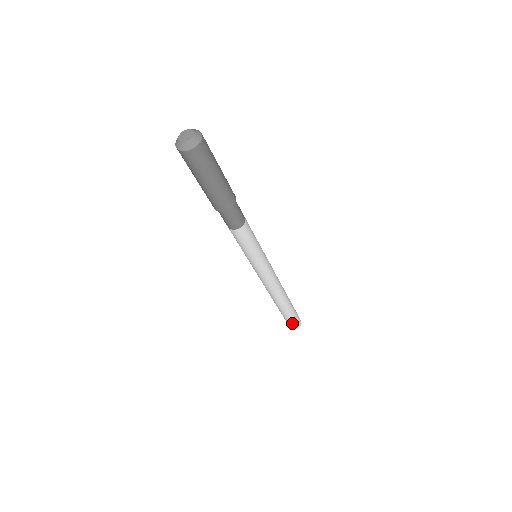
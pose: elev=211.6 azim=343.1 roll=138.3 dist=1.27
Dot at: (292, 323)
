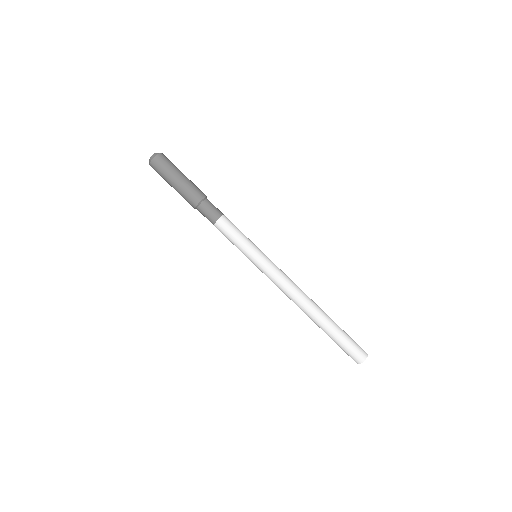
Dot at: (350, 350)
